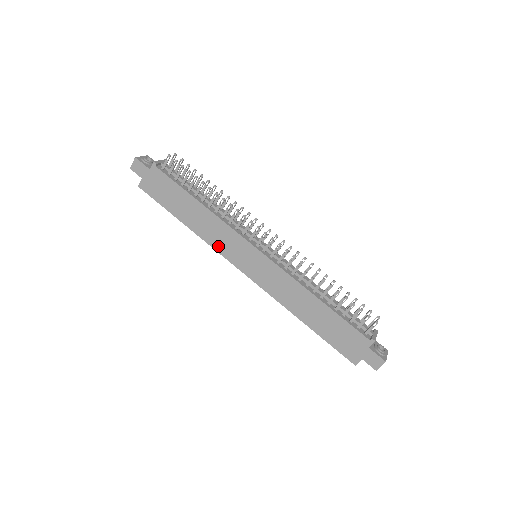
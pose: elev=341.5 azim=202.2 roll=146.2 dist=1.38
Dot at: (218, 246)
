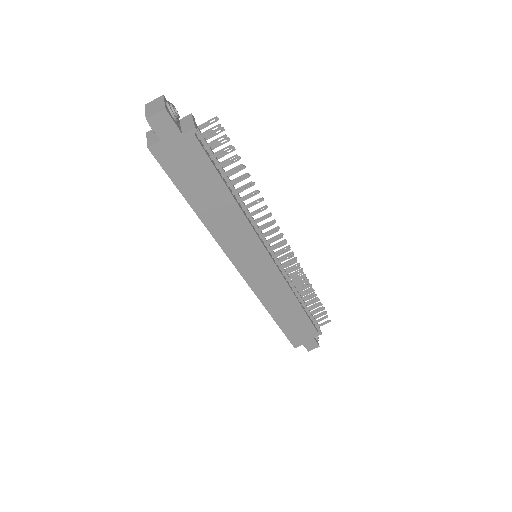
Dot at: (227, 245)
